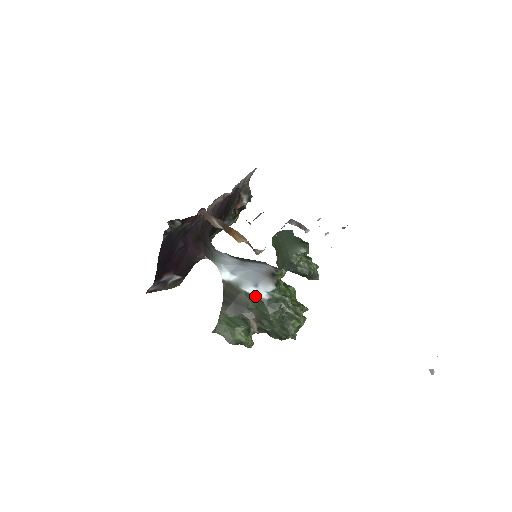
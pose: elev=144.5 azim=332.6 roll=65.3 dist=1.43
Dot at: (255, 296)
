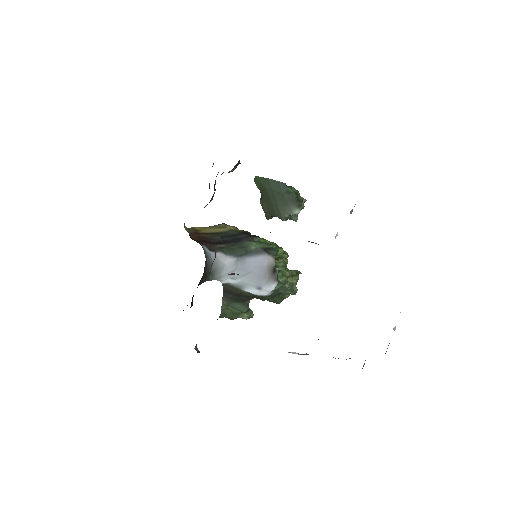
Dot at: (258, 295)
